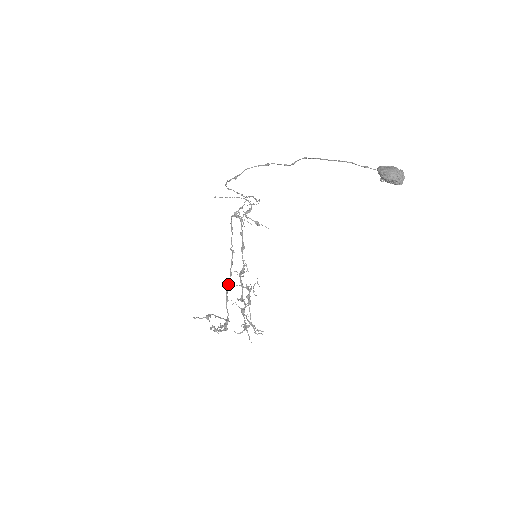
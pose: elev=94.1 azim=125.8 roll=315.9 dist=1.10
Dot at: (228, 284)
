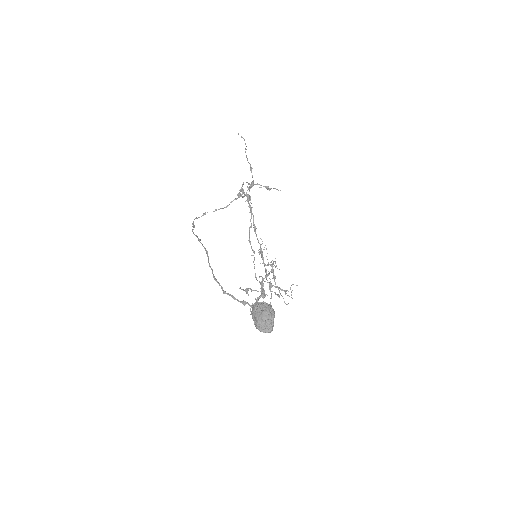
Dot at: occluded
